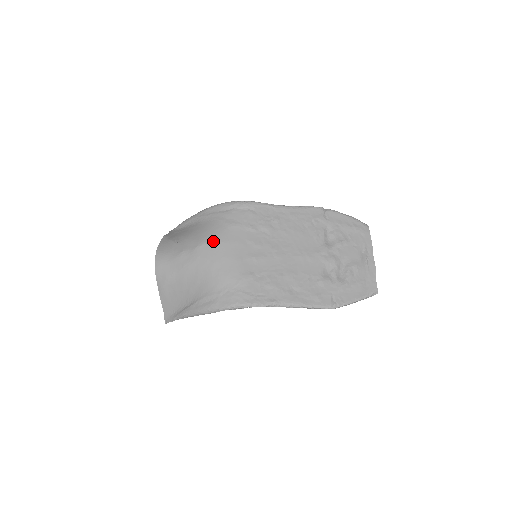
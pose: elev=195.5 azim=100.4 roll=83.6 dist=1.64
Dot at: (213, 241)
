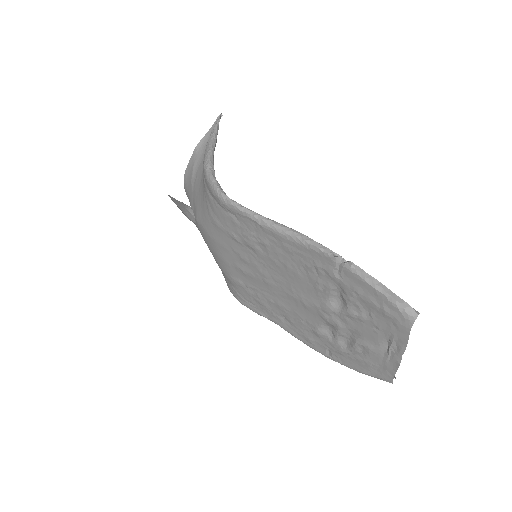
Dot at: (203, 228)
